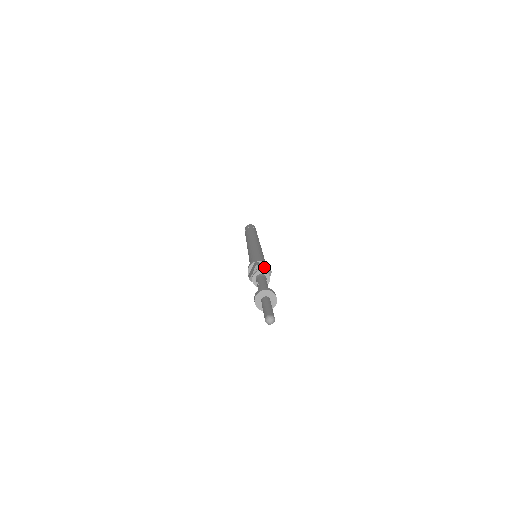
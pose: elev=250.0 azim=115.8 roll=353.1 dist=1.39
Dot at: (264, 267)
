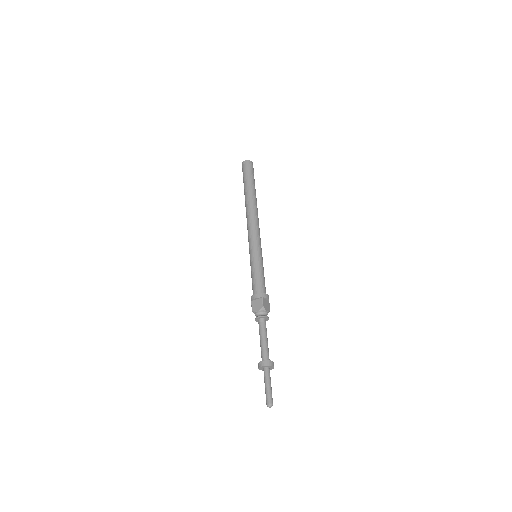
Dot at: (257, 307)
